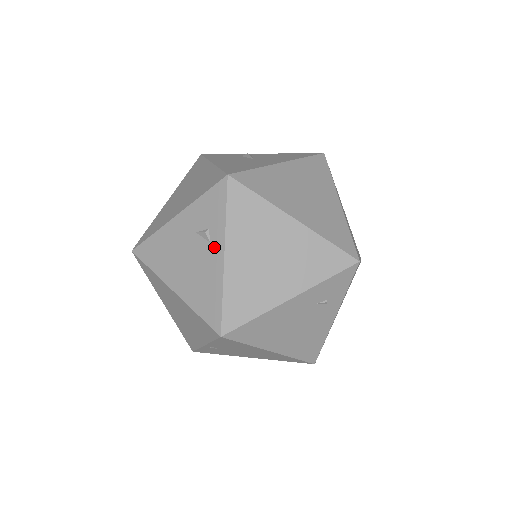
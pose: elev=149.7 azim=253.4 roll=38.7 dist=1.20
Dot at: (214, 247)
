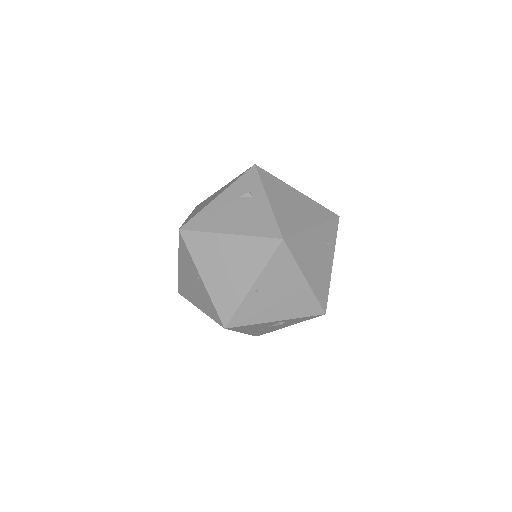
Dot at: (258, 198)
